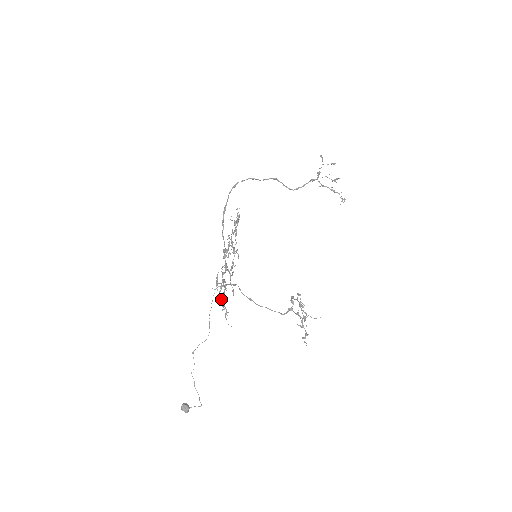
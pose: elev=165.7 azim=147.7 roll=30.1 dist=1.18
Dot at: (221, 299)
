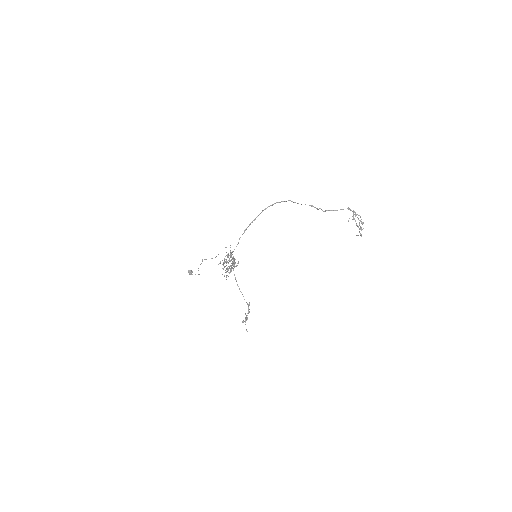
Dot at: (224, 260)
